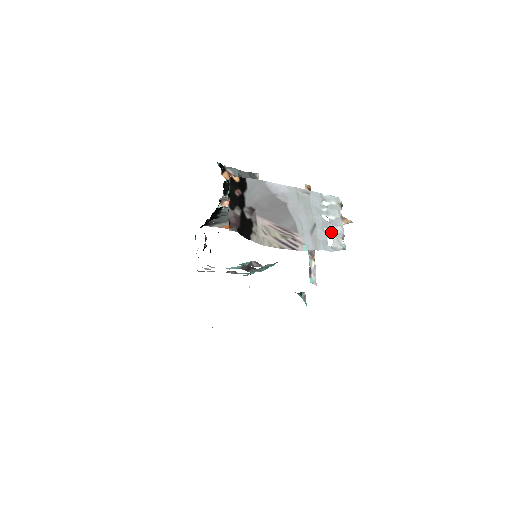
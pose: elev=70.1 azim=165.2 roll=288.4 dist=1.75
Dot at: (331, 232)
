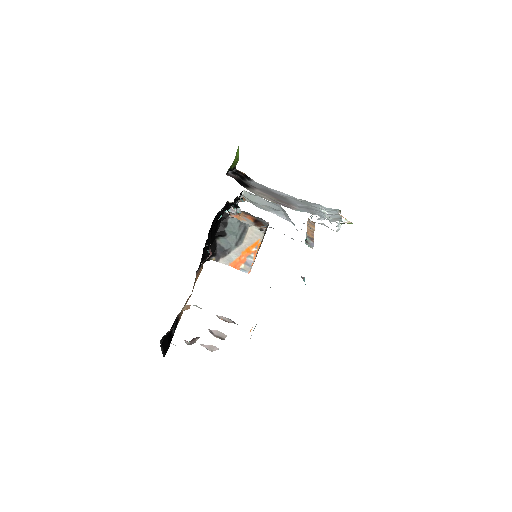
Dot at: (328, 217)
